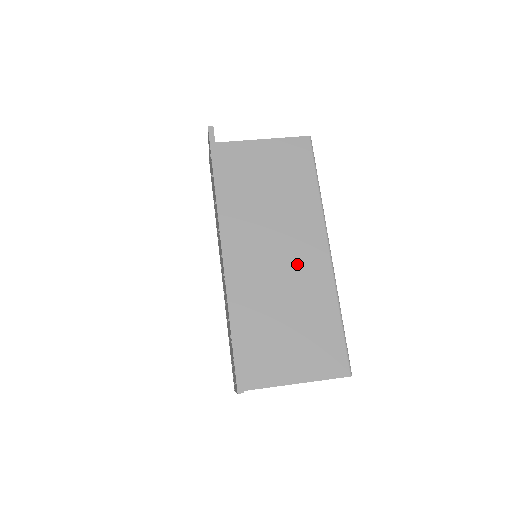
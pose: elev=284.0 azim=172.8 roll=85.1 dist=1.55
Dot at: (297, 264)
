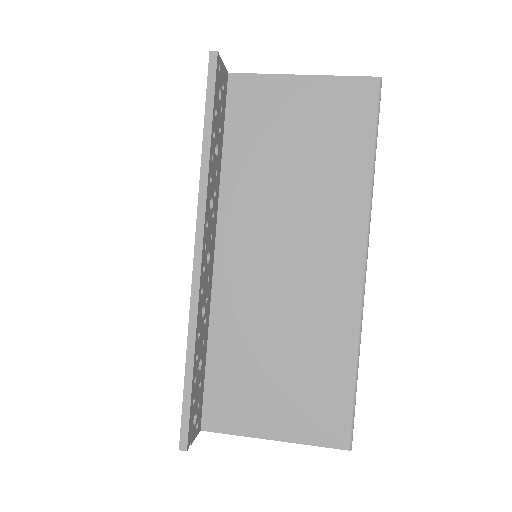
Dot at: (311, 280)
